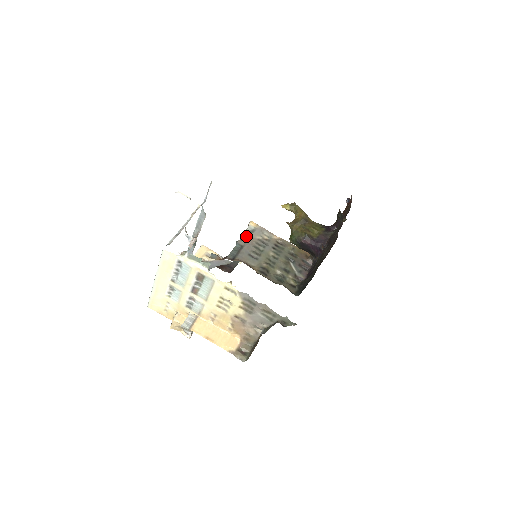
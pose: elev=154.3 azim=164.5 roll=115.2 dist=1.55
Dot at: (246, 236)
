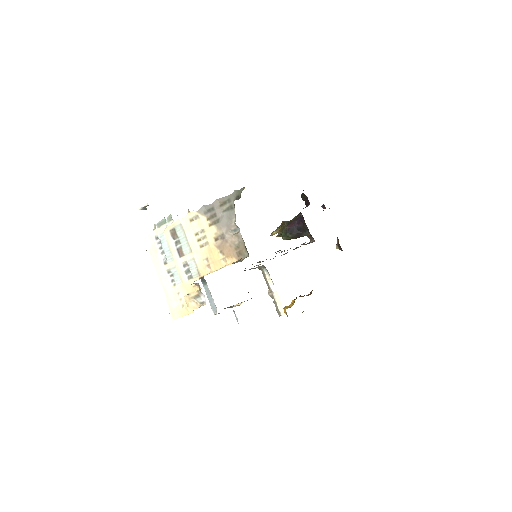
Dot at: occluded
